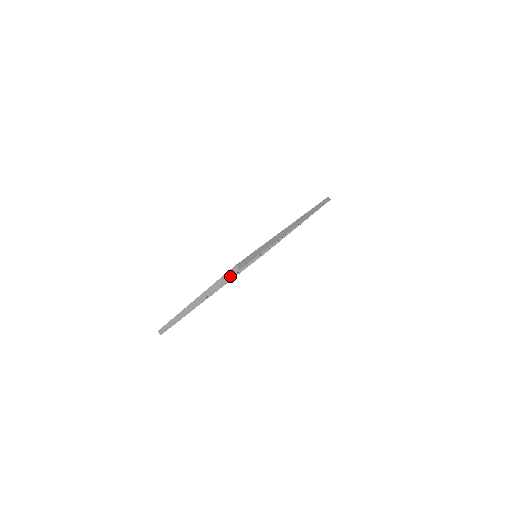
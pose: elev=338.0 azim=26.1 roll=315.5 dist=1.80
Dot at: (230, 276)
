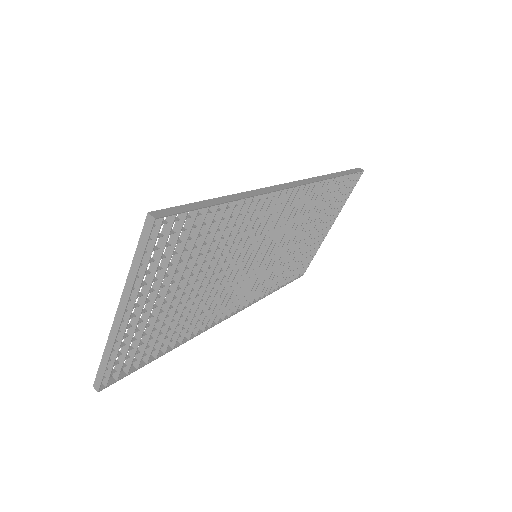
Dot at: (147, 238)
